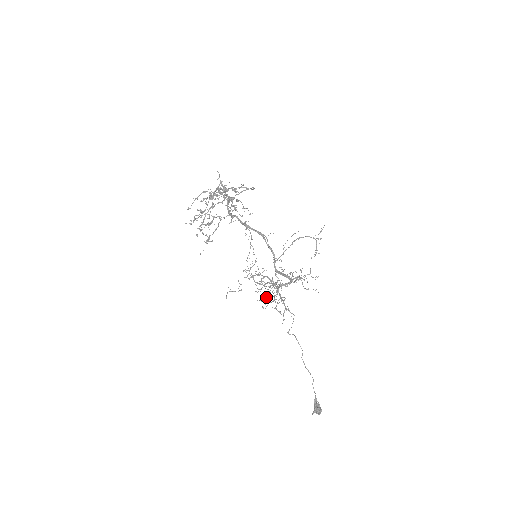
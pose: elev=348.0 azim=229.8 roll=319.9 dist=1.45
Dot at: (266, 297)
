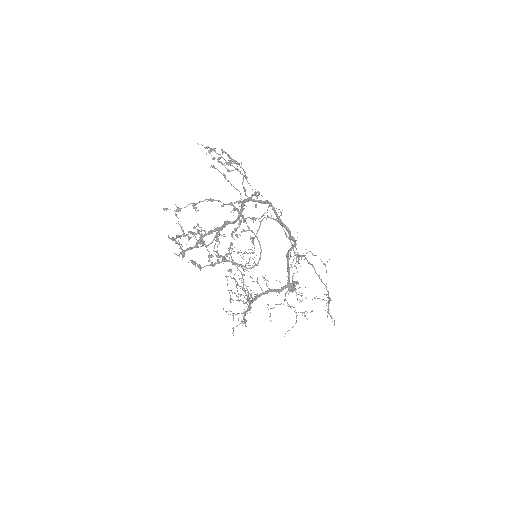
Dot at: occluded
